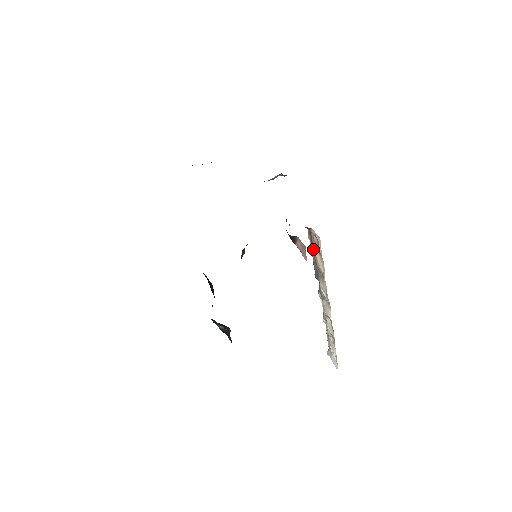
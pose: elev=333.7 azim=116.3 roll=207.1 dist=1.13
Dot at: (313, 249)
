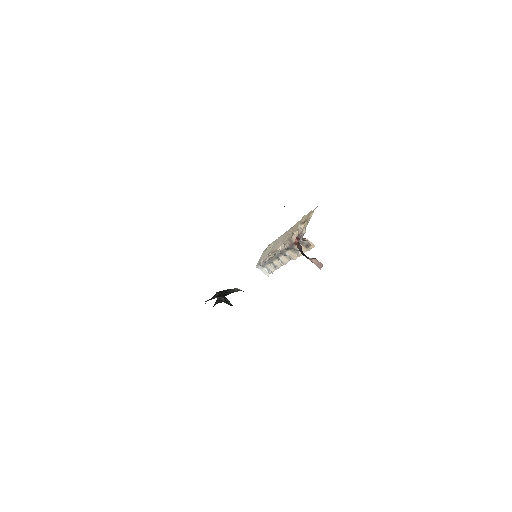
Dot at: occluded
